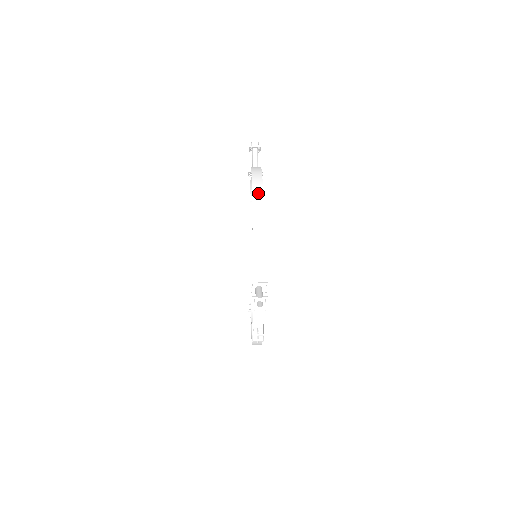
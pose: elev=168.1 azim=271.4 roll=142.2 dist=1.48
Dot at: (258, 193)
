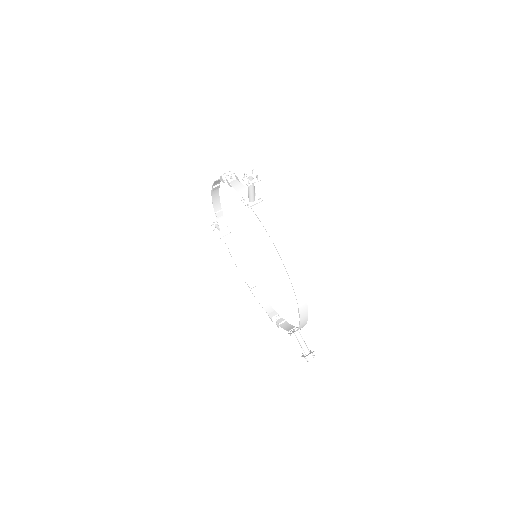
Dot at: (301, 295)
